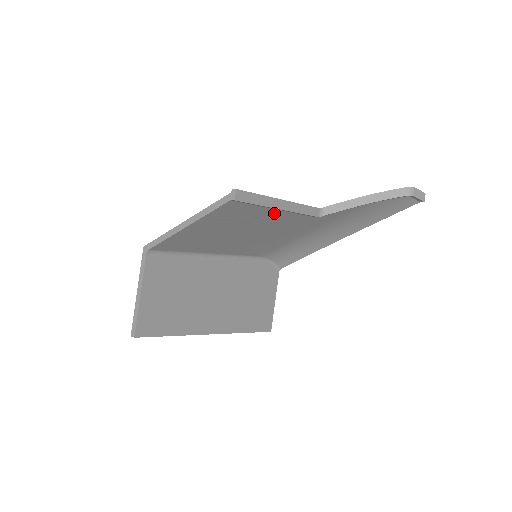
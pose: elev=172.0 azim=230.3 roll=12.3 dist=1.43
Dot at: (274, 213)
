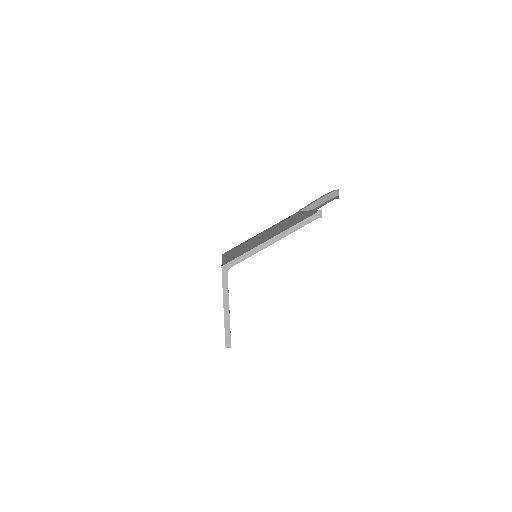
Dot at: occluded
